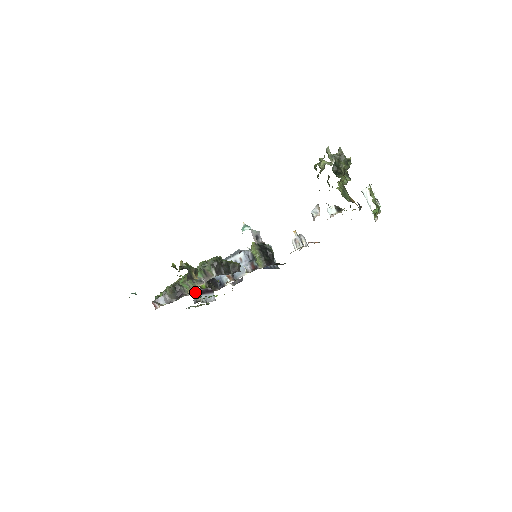
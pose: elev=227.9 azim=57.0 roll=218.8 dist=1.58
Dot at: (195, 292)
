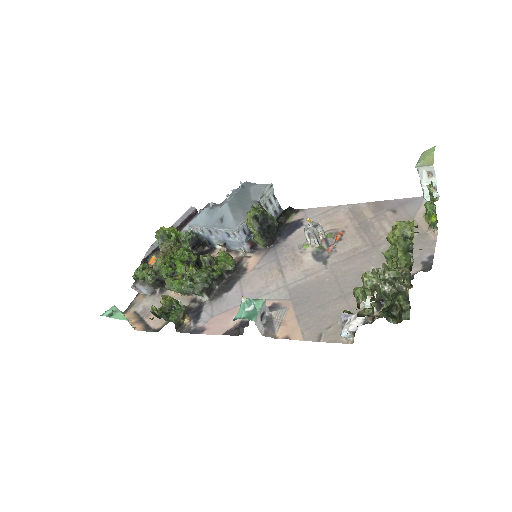
Dot at: occluded
